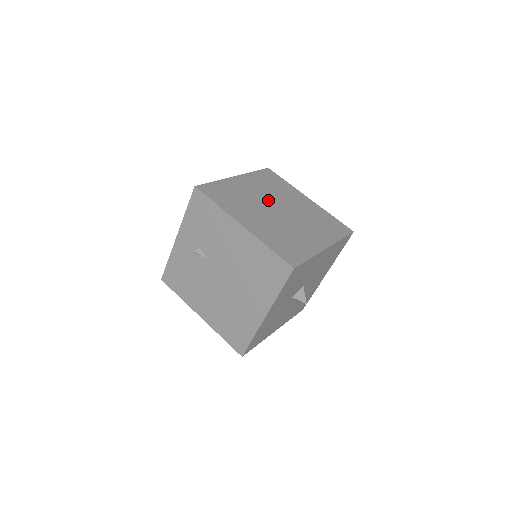
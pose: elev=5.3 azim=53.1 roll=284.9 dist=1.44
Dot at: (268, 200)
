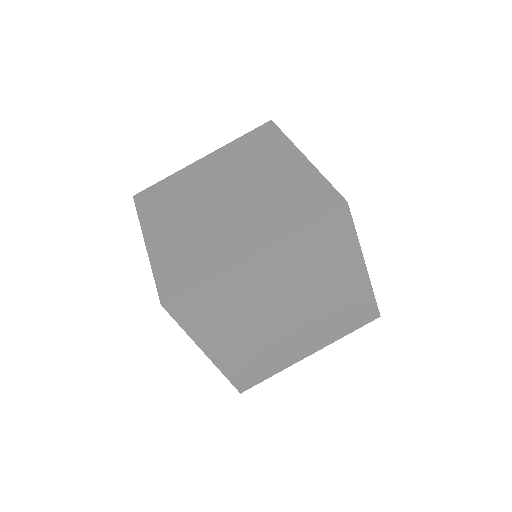
Dot at: (282, 296)
